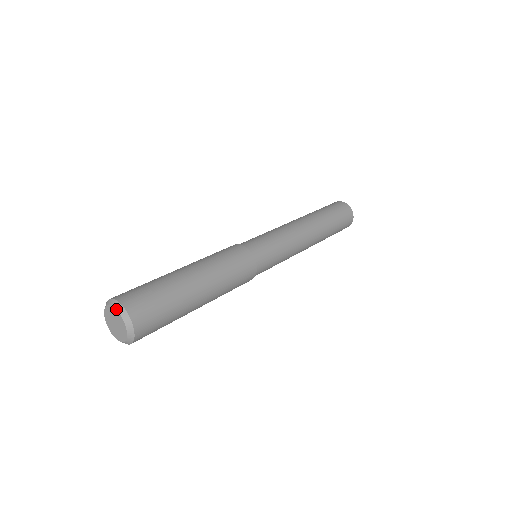
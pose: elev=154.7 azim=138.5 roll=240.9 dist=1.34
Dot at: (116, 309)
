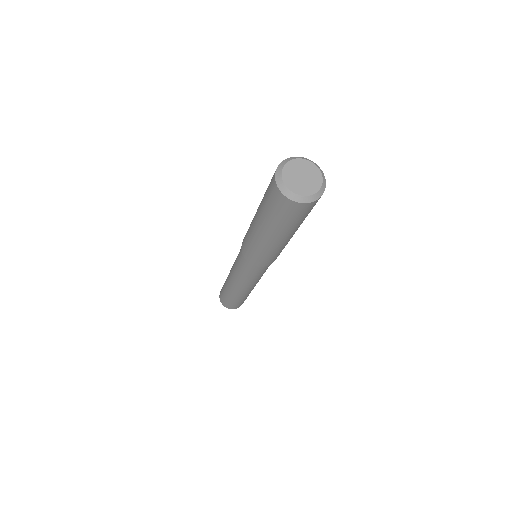
Dot at: (293, 159)
